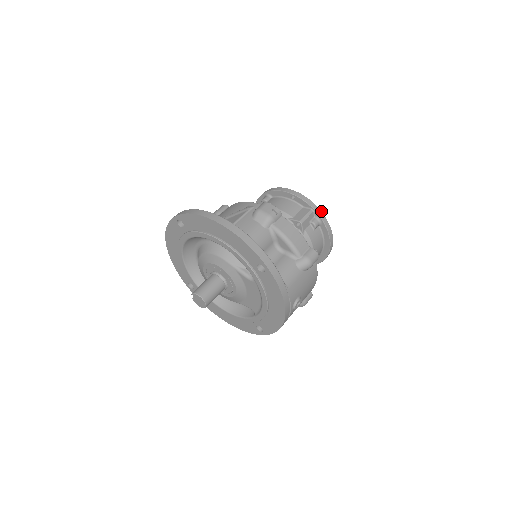
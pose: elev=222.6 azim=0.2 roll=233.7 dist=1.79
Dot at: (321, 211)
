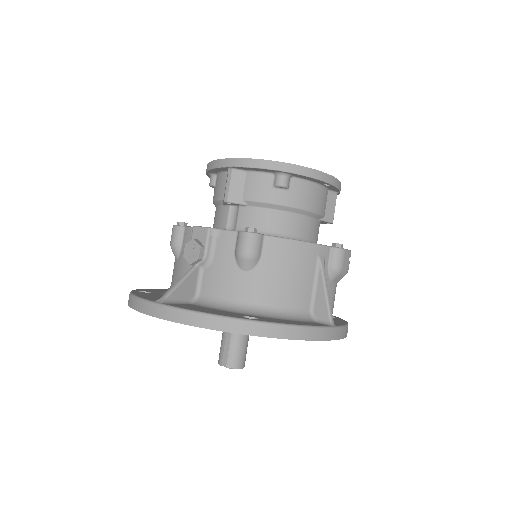
Dot at: occluded
